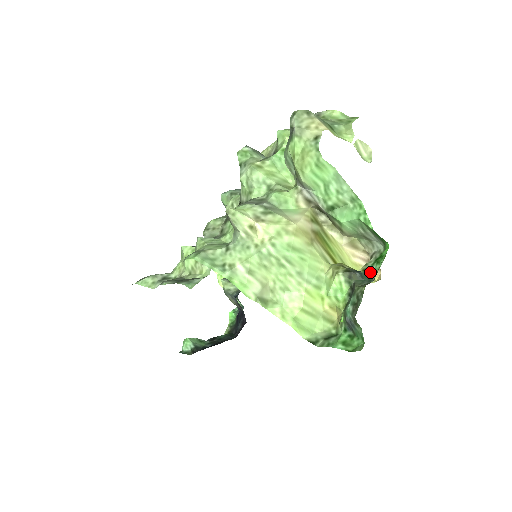
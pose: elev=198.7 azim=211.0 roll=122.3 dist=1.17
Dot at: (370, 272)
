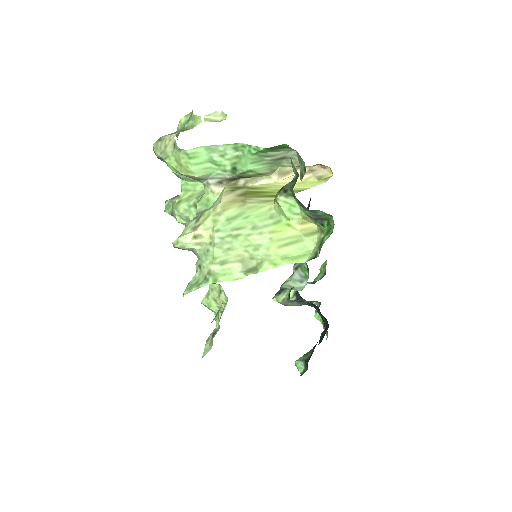
Dot at: (295, 173)
